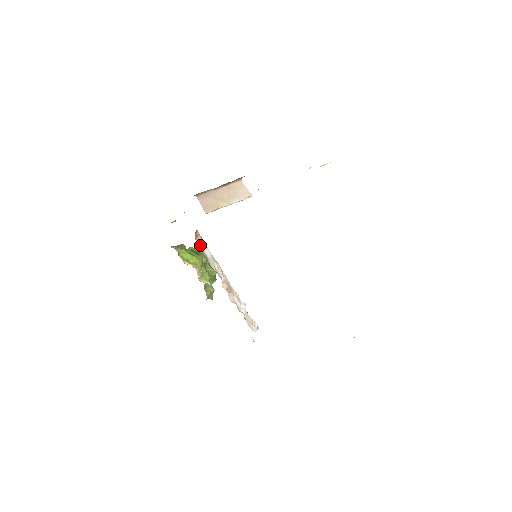
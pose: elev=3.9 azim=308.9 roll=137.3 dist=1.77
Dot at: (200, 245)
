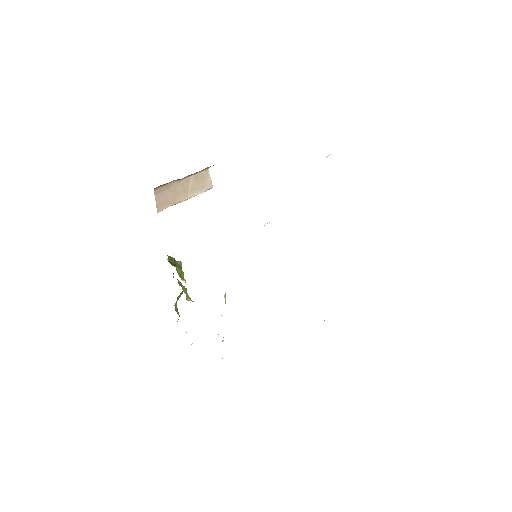
Dot at: occluded
